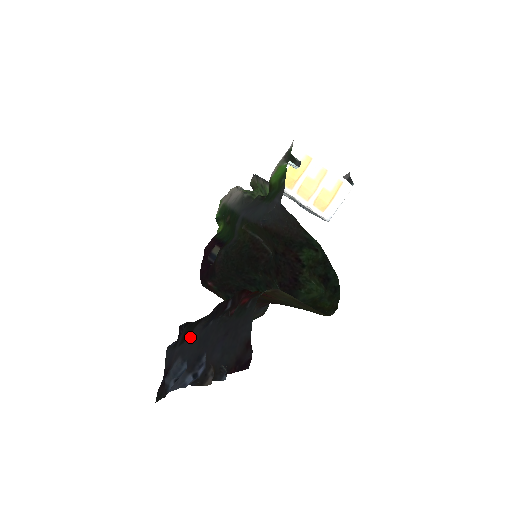
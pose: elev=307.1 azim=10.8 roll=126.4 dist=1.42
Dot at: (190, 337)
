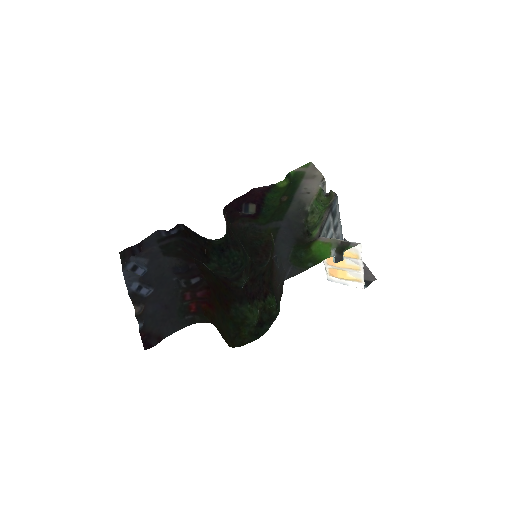
Dot at: (164, 259)
